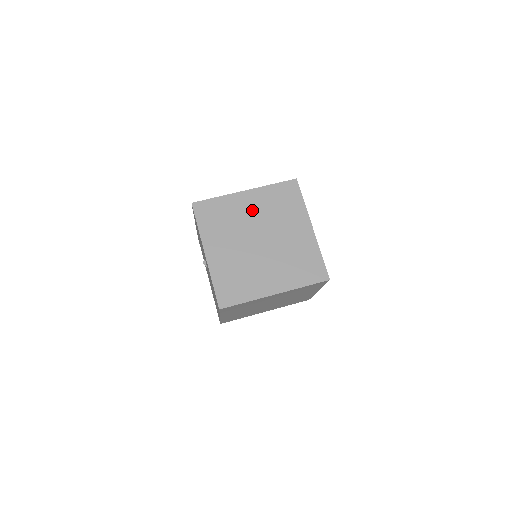
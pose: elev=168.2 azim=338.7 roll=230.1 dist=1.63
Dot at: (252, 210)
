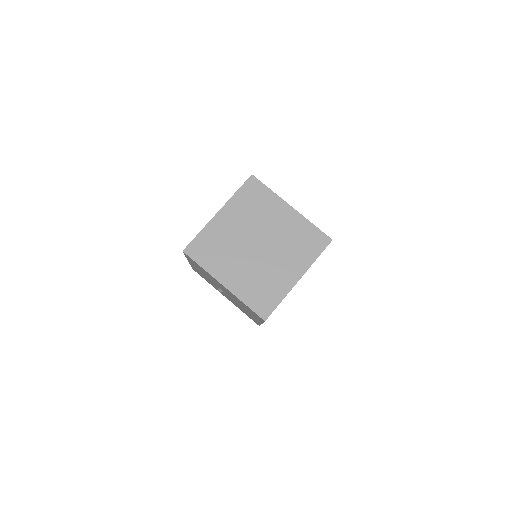
Dot at: occluded
